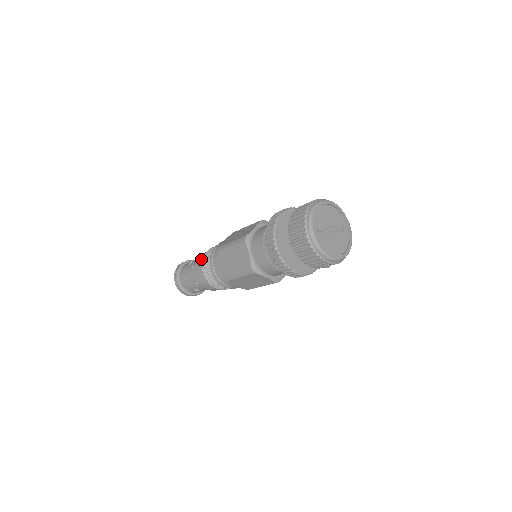
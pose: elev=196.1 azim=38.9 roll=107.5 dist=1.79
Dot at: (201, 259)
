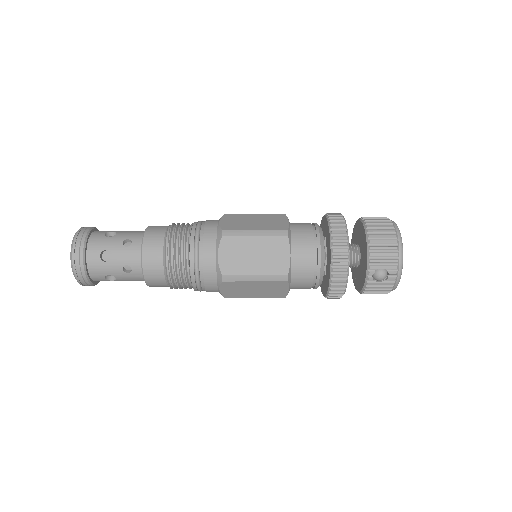
Dot at: occluded
